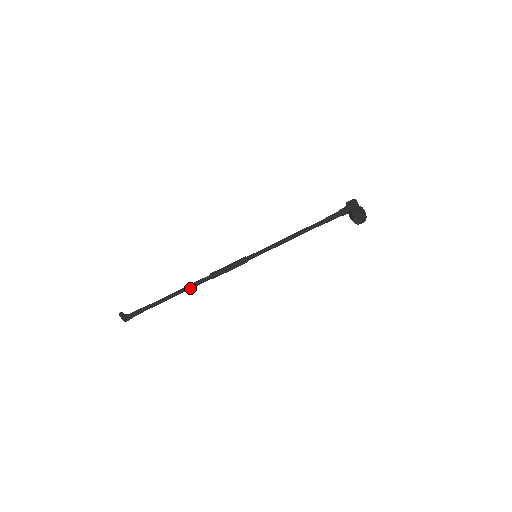
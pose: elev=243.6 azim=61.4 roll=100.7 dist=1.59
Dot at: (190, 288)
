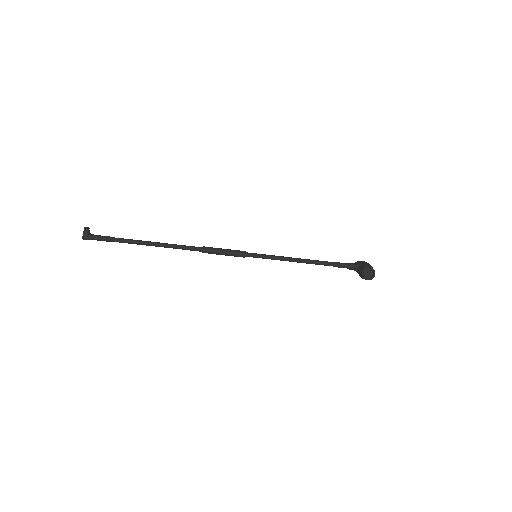
Dot at: (174, 247)
